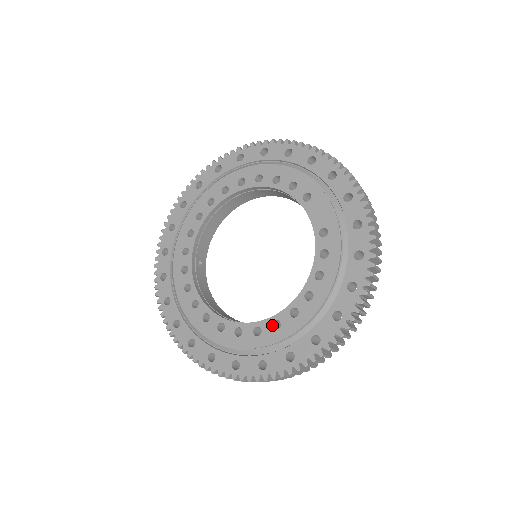
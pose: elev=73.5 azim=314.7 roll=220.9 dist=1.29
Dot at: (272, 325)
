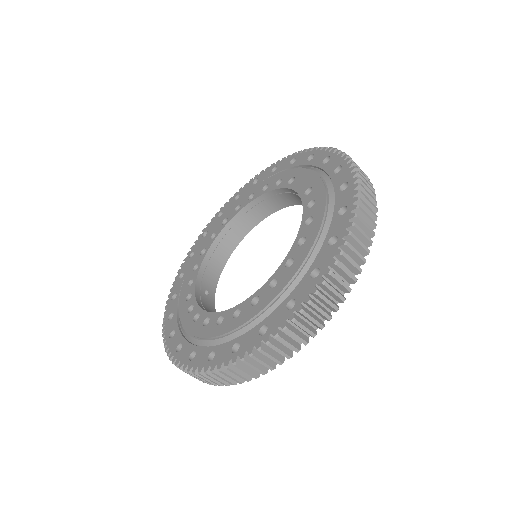
Dot at: (269, 287)
